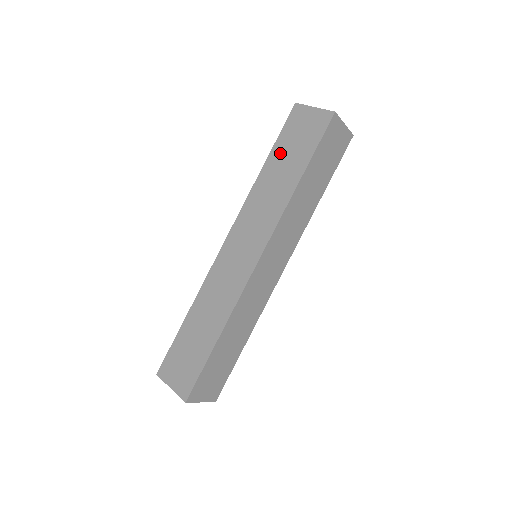
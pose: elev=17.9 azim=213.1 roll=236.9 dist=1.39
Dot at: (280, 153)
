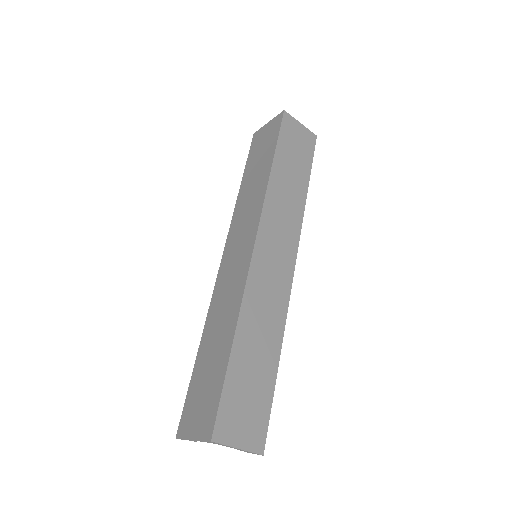
Dot at: (251, 167)
